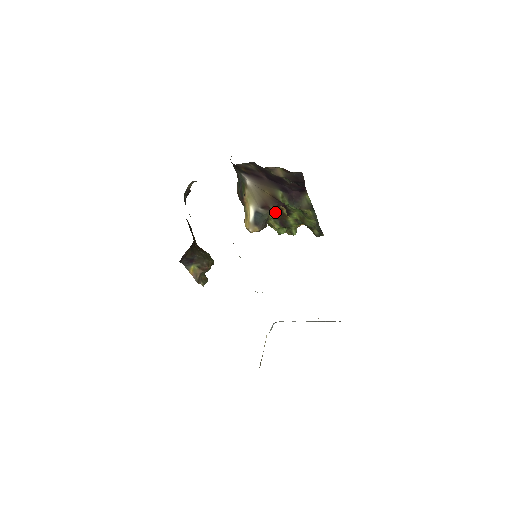
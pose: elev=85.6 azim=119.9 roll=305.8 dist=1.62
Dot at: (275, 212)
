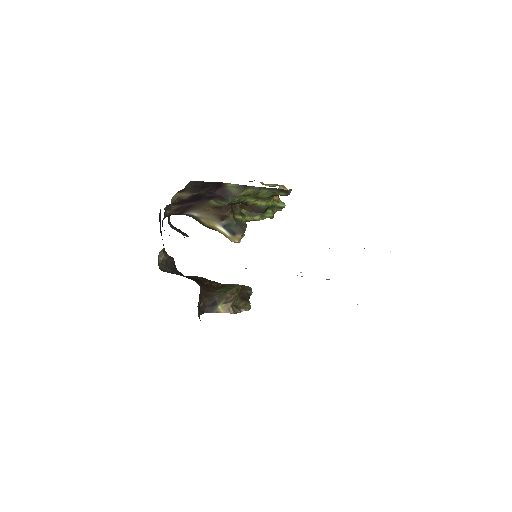
Dot at: (242, 210)
